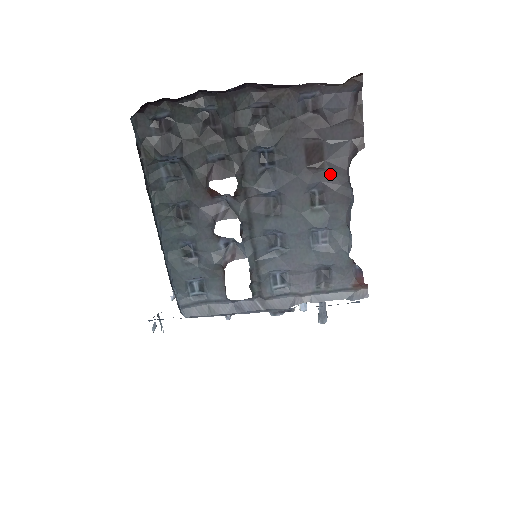
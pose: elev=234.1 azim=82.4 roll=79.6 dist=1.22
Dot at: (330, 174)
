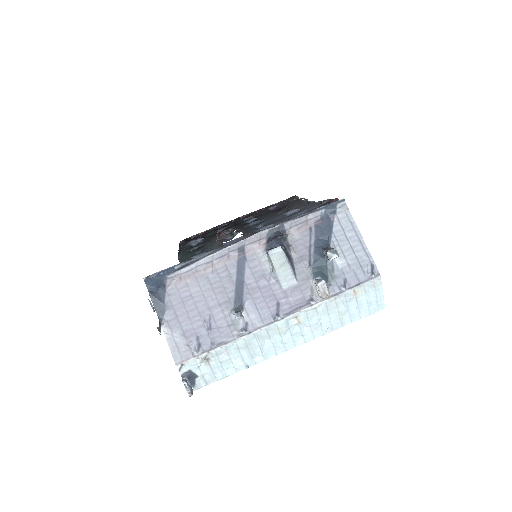
Dot at: occluded
